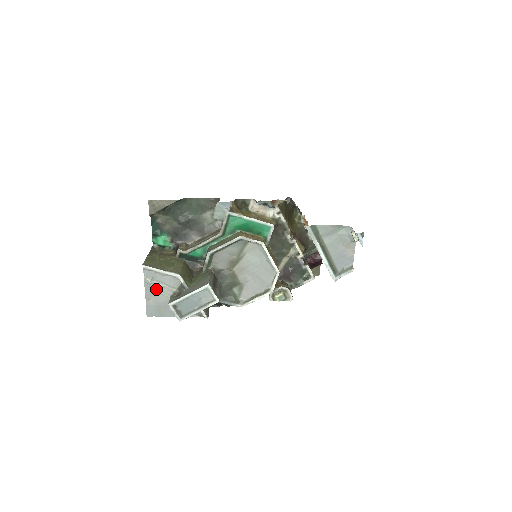
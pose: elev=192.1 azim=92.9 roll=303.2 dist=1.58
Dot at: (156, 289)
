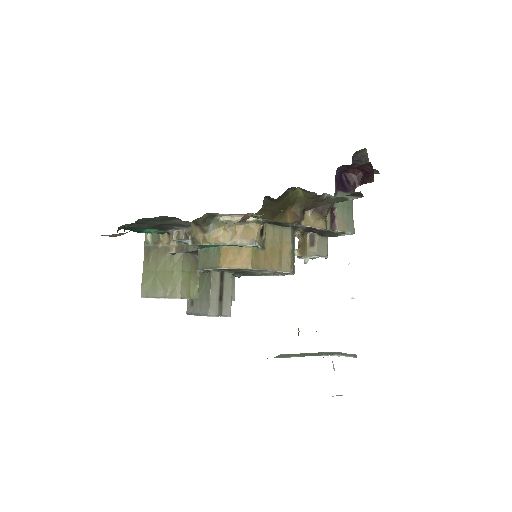
Dot at: occluded
